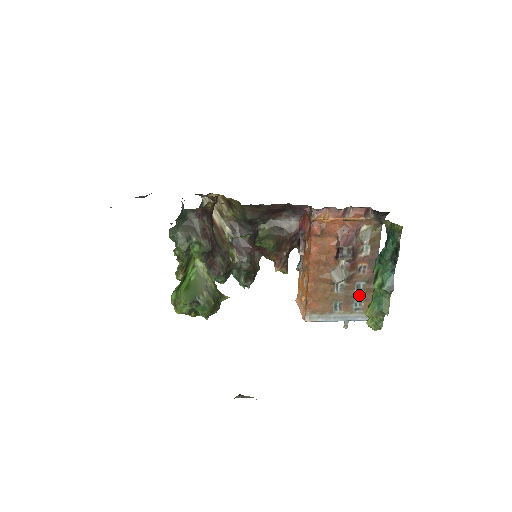
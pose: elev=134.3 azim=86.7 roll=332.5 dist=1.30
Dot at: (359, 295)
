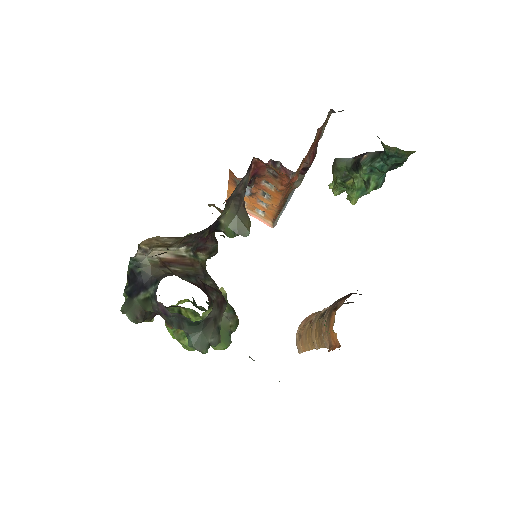
Dot at: occluded
